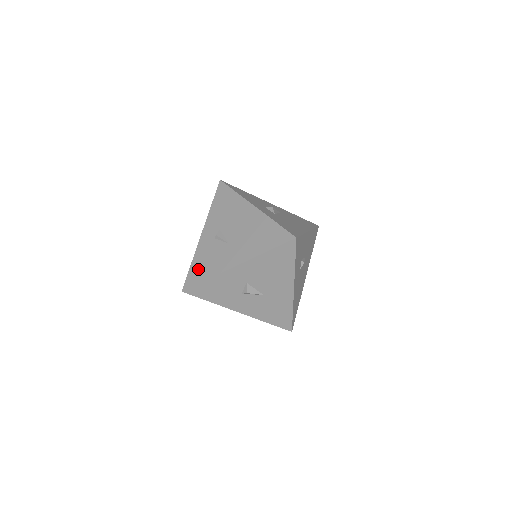
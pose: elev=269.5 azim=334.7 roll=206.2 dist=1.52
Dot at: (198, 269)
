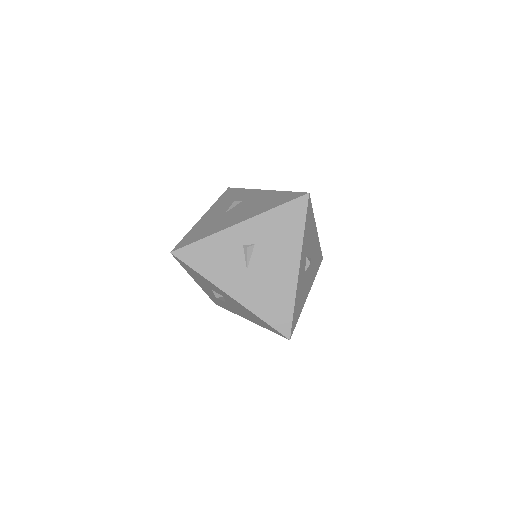
Dot at: (202, 254)
